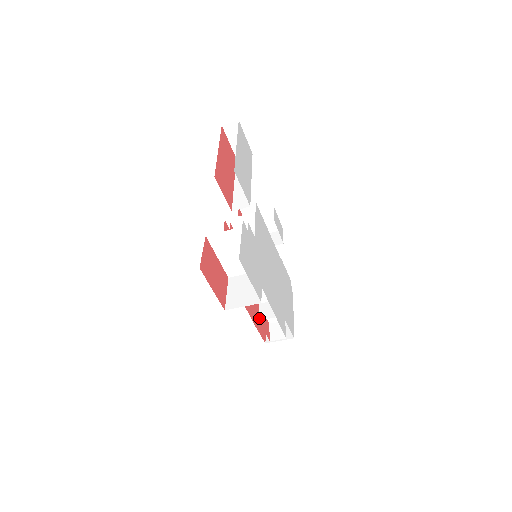
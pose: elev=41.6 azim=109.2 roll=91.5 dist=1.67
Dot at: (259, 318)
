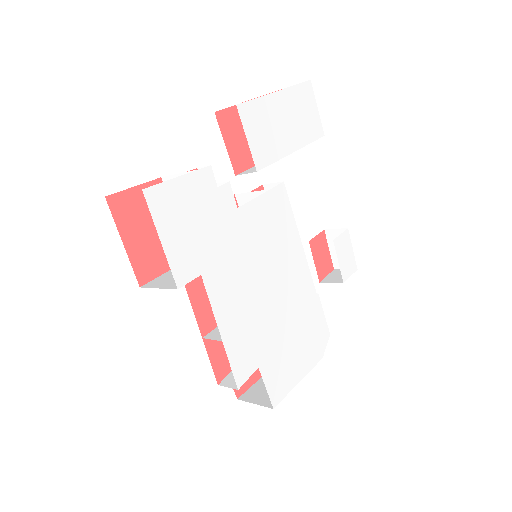
Dot at: (205, 335)
